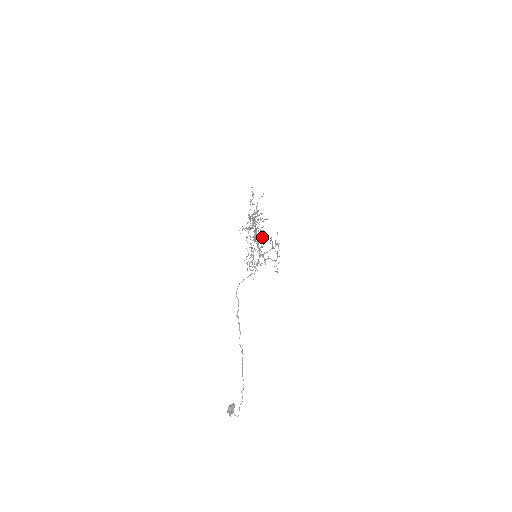
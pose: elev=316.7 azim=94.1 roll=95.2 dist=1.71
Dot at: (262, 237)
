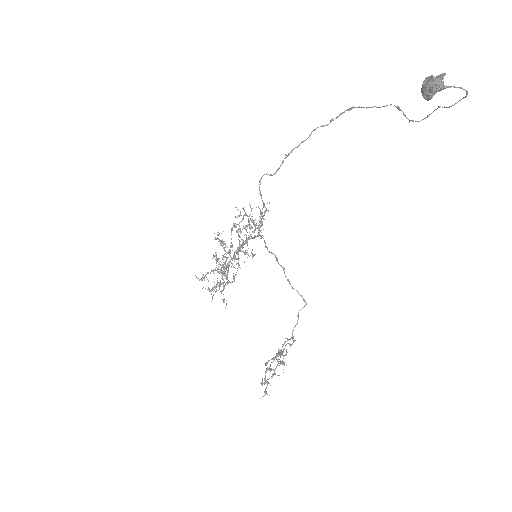
Dot at: occluded
